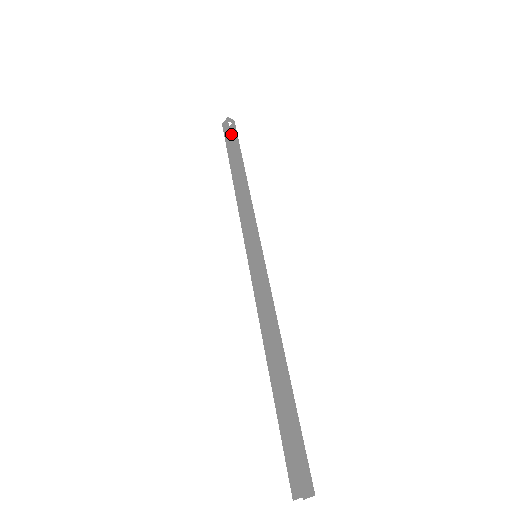
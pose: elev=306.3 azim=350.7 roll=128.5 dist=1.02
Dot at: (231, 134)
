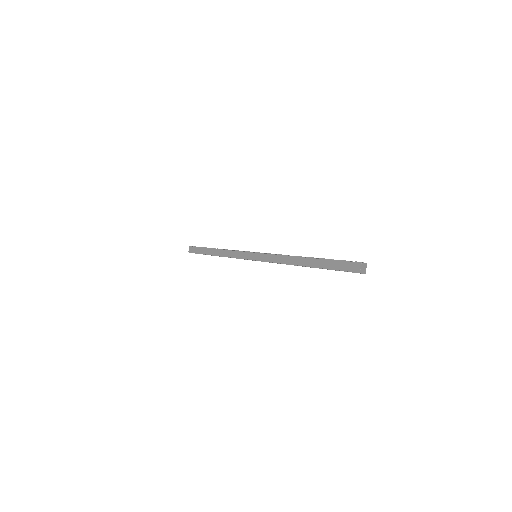
Dot at: (198, 247)
